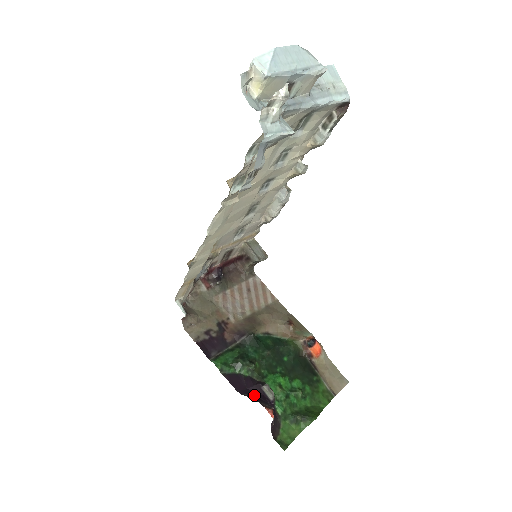
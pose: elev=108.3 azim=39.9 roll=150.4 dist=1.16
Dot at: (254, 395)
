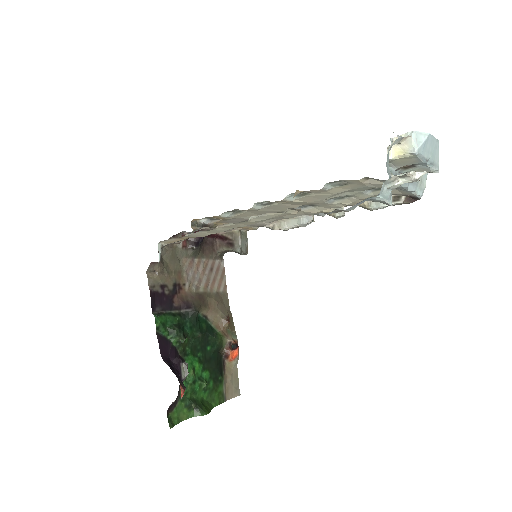
Dot at: (172, 367)
